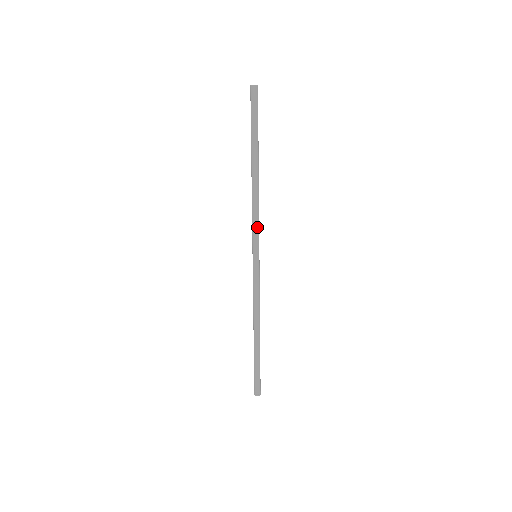
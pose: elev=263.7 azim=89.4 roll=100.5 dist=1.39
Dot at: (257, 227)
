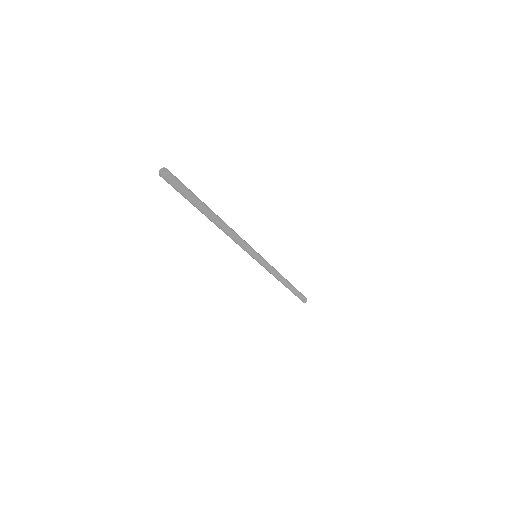
Dot at: (245, 246)
